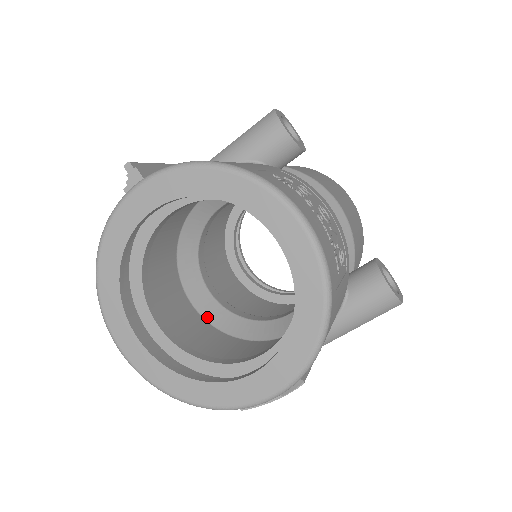
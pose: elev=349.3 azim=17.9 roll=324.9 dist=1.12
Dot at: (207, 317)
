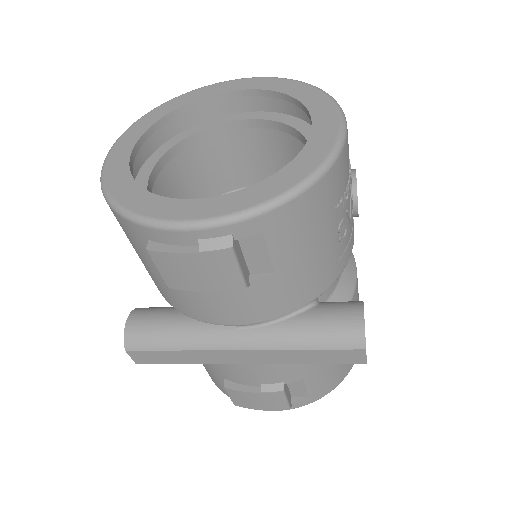
Dot at: occluded
